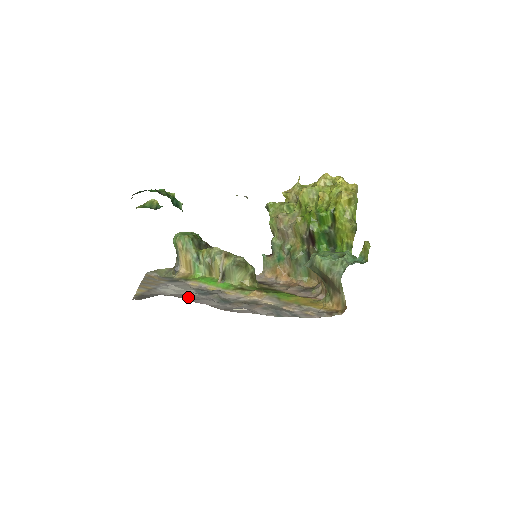
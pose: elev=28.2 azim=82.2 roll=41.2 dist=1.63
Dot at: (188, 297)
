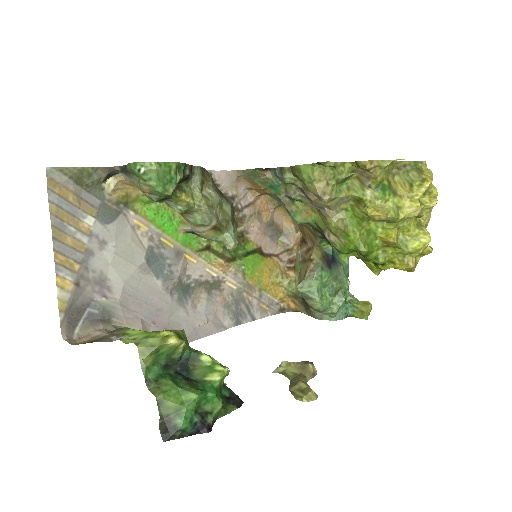
Dot at: (142, 301)
